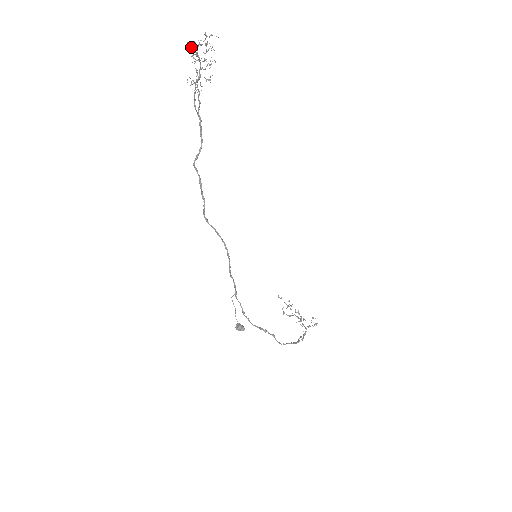
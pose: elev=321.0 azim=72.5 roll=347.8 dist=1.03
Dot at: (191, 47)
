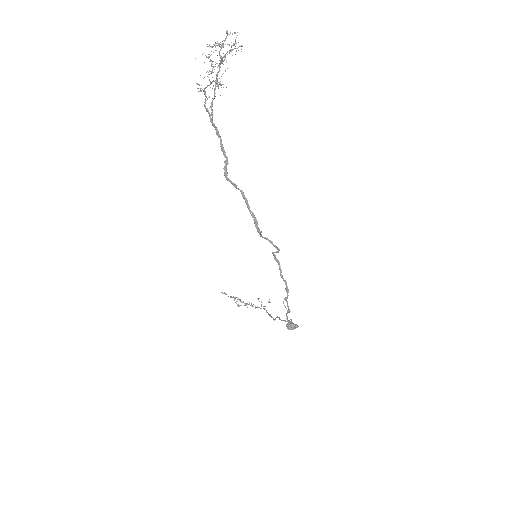
Dot at: (231, 49)
